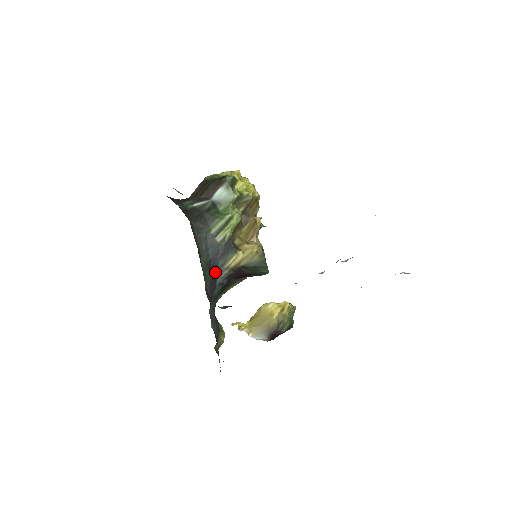
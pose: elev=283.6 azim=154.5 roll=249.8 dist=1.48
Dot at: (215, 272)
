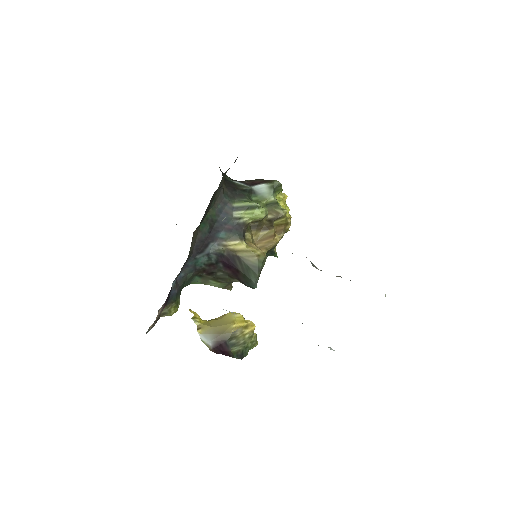
Dot at: (213, 237)
